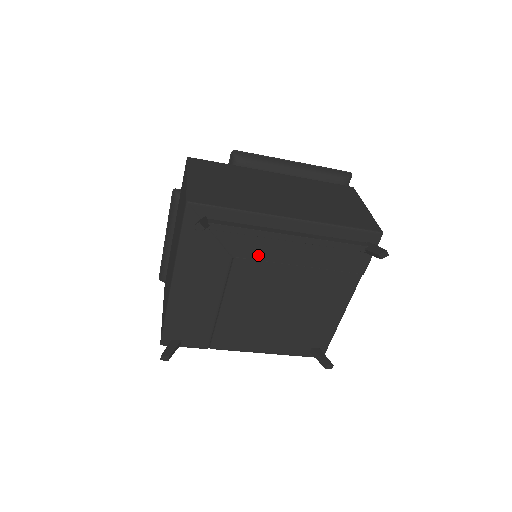
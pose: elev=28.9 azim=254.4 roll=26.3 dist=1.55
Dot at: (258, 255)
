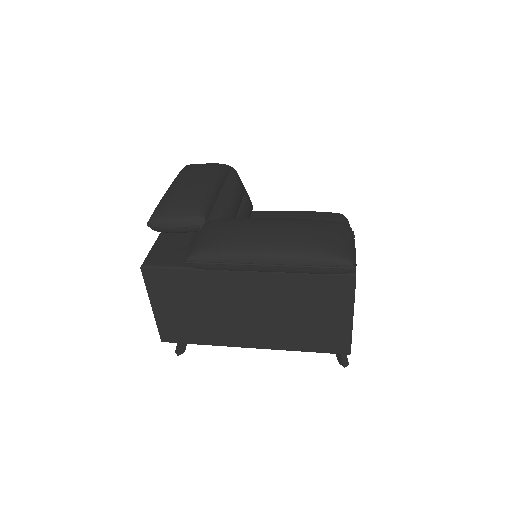
Dot at: occluded
